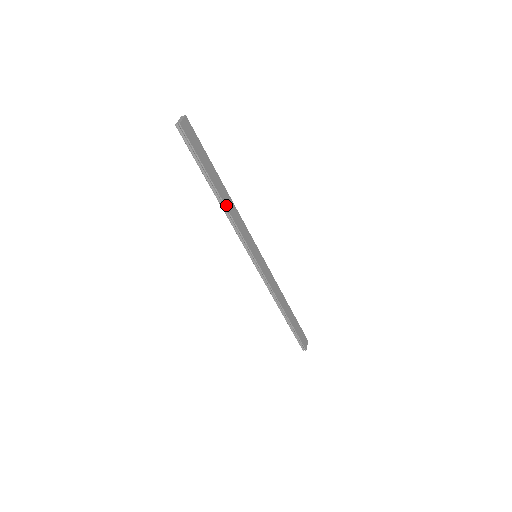
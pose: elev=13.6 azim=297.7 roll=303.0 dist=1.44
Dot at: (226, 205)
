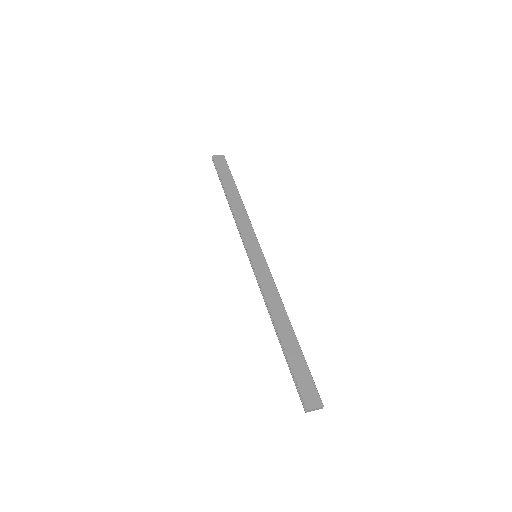
Dot at: (232, 205)
